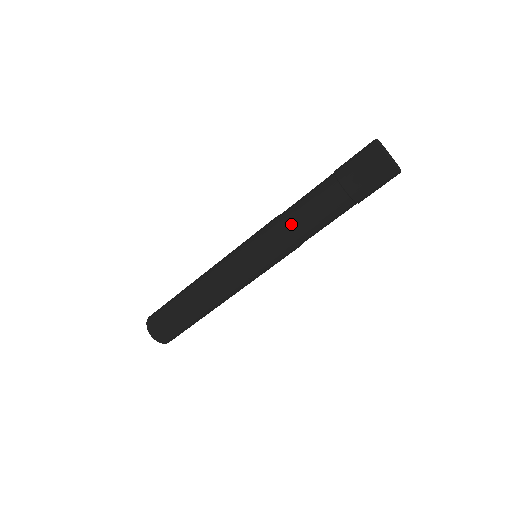
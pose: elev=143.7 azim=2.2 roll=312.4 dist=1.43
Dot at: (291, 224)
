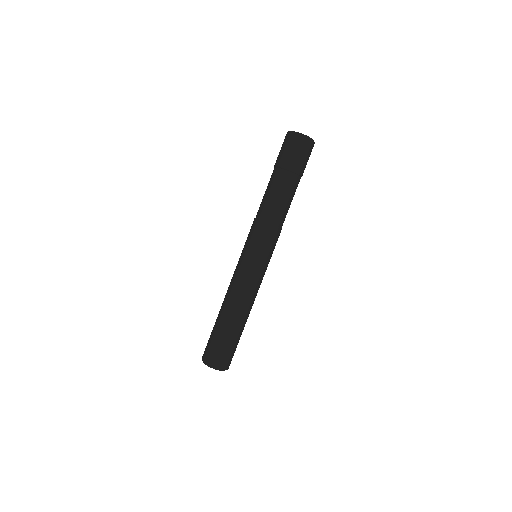
Dot at: (259, 211)
